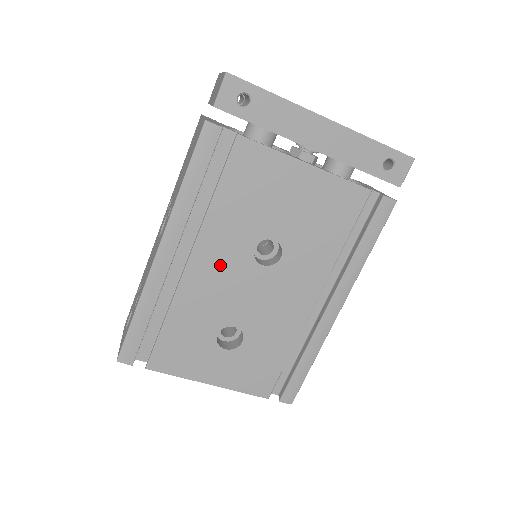
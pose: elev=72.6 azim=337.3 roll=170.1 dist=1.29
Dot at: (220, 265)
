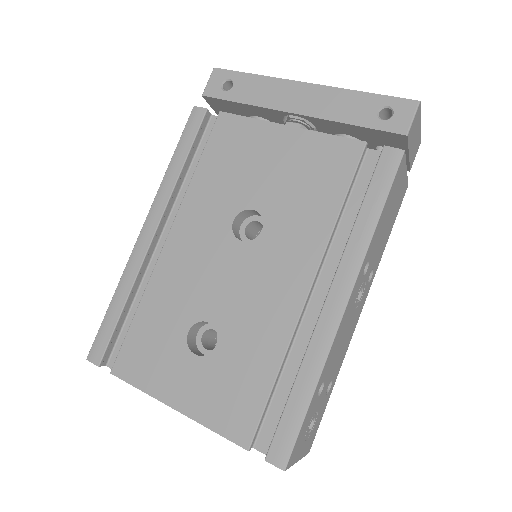
Dot at: (197, 242)
